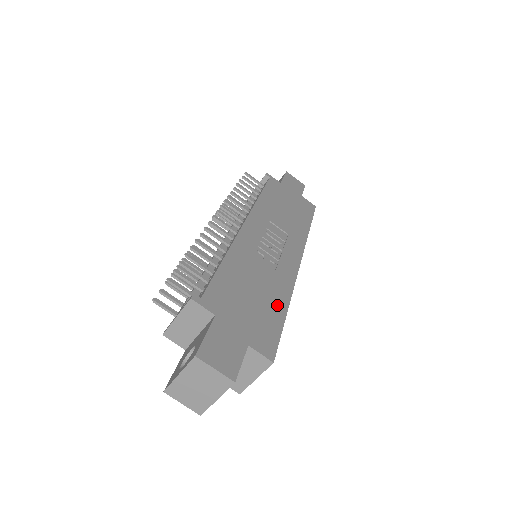
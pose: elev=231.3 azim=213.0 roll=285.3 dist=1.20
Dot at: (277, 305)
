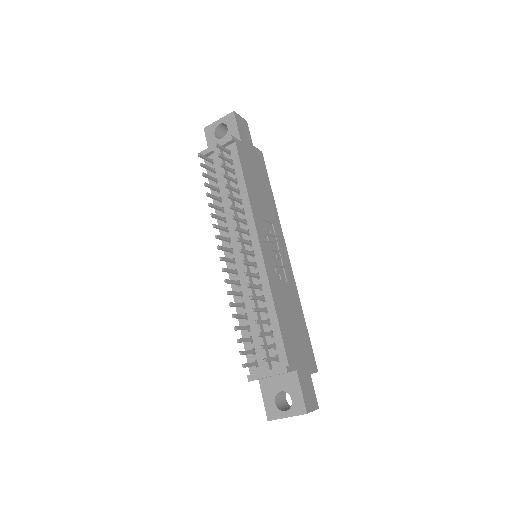
Dot at: (301, 319)
